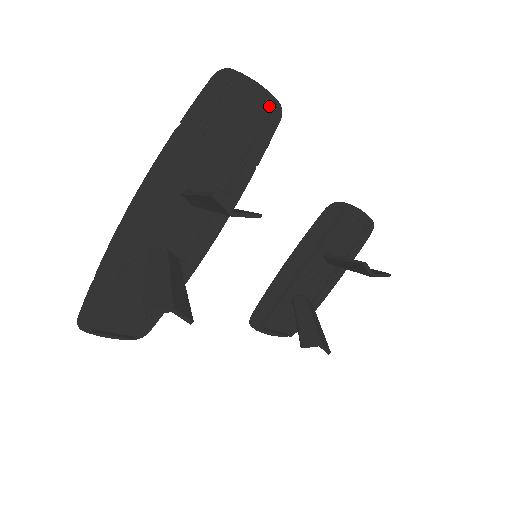
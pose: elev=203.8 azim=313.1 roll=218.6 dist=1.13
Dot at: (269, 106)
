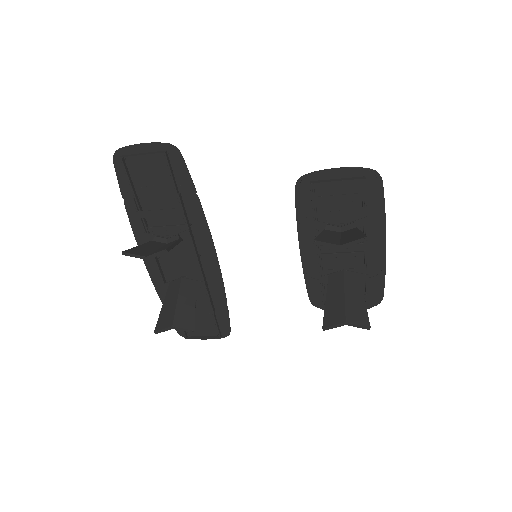
Dot at: (163, 151)
